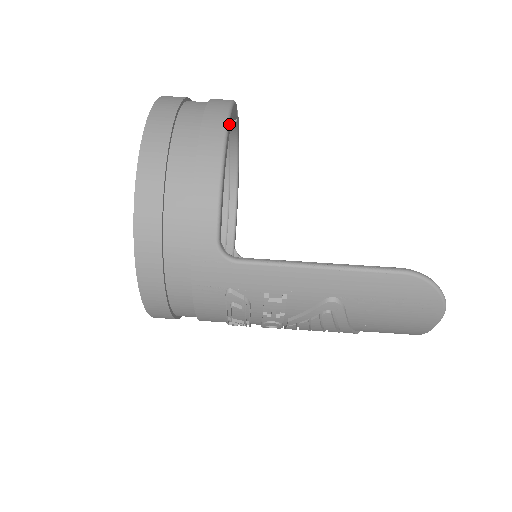
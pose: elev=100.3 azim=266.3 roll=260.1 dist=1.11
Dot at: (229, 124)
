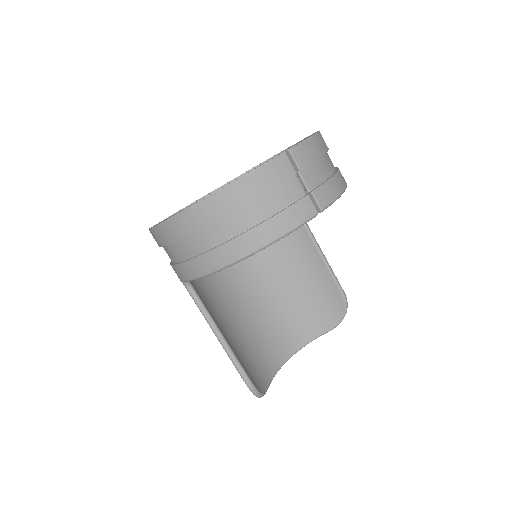
Dot at: (237, 262)
